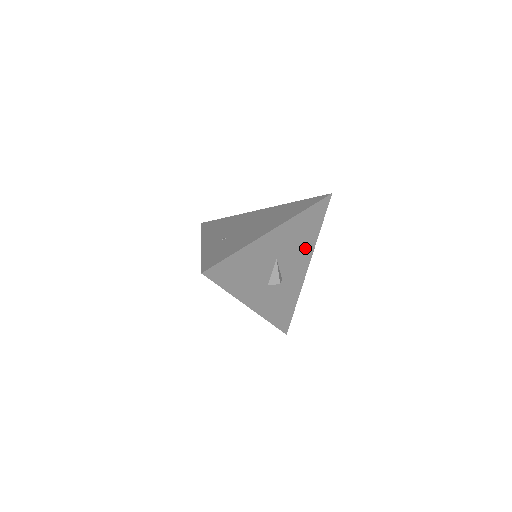
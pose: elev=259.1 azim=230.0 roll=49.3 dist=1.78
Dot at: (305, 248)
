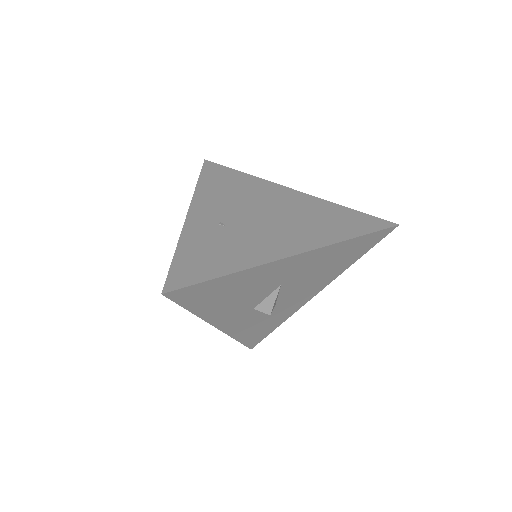
Dot at: (325, 276)
